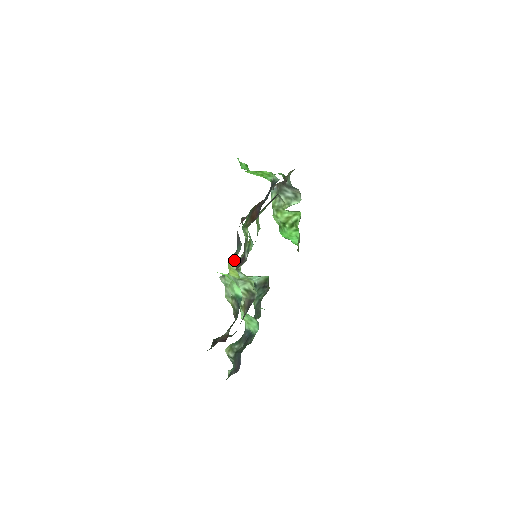
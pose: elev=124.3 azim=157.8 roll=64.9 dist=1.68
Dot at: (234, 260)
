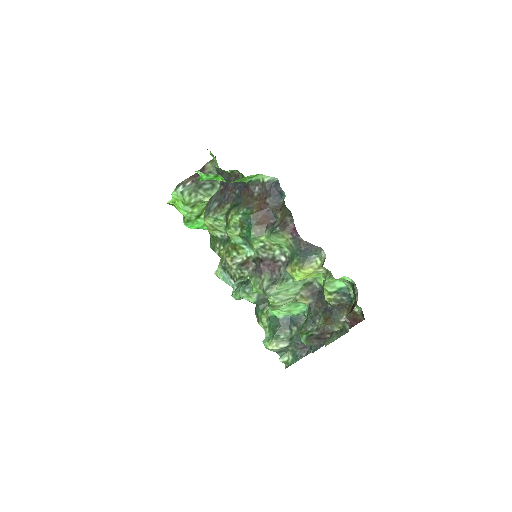
Dot at: (315, 265)
